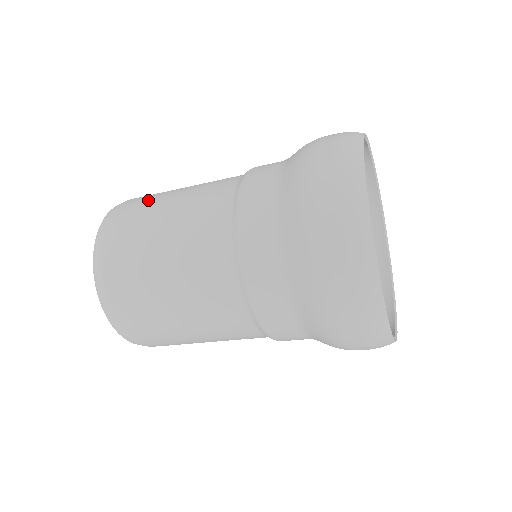
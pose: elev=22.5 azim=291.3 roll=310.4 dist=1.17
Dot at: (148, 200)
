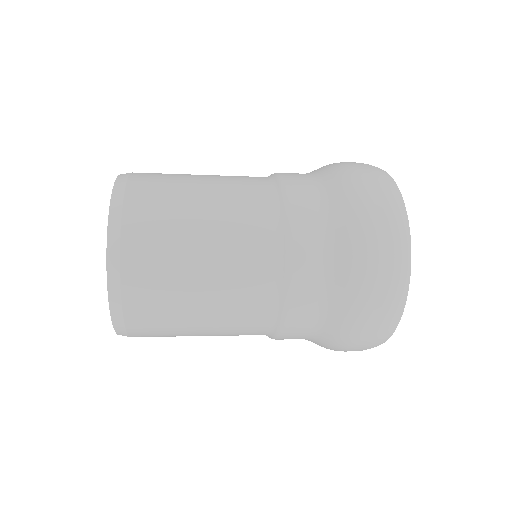
Dot at: (169, 174)
